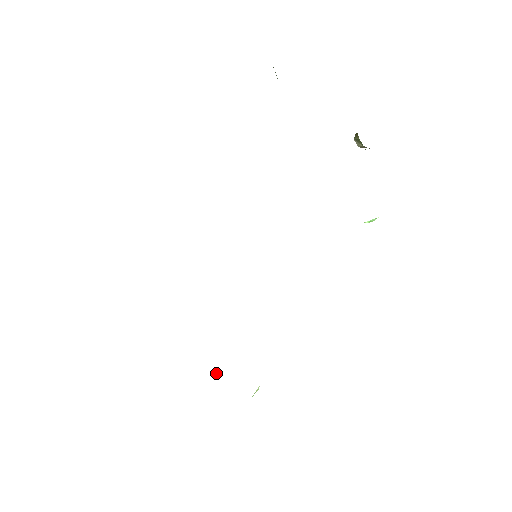
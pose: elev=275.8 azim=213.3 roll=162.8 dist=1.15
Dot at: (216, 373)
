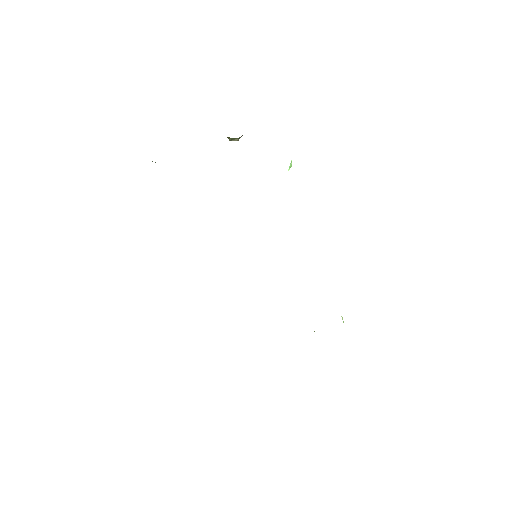
Dot at: occluded
